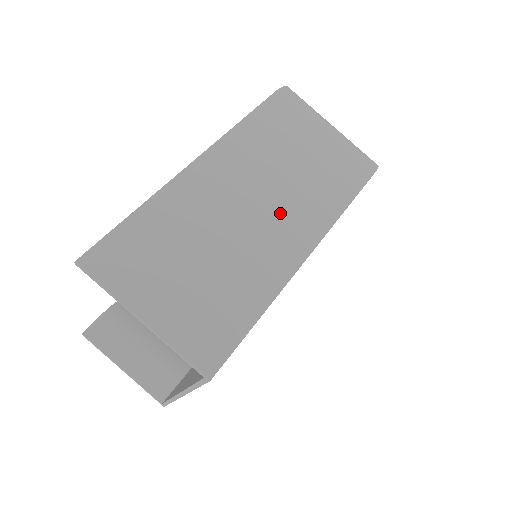
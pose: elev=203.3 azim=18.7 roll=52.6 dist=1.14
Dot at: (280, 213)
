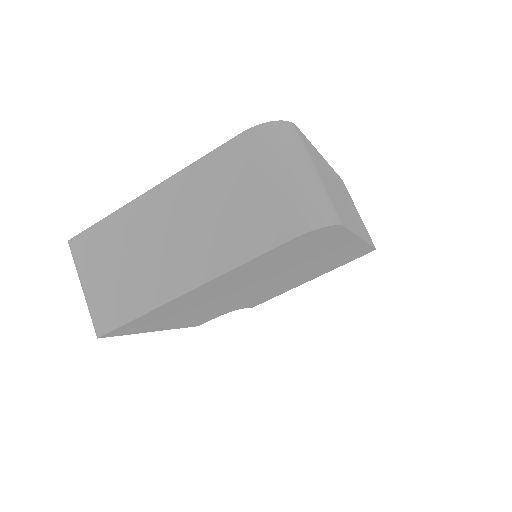
Dot at: (187, 249)
